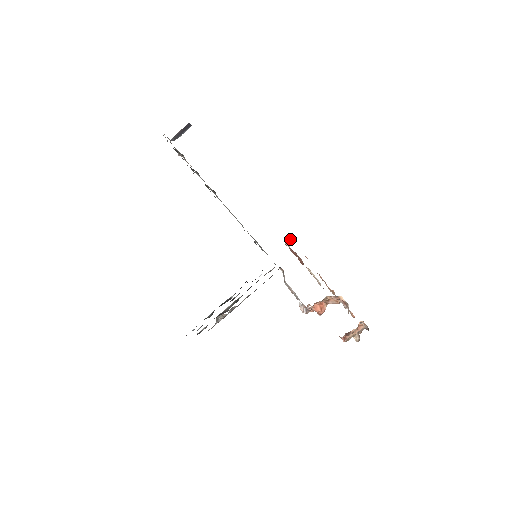
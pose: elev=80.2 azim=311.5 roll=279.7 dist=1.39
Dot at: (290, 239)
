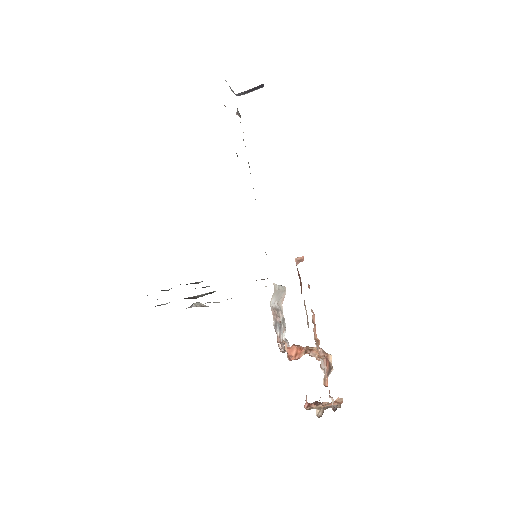
Dot at: (303, 257)
